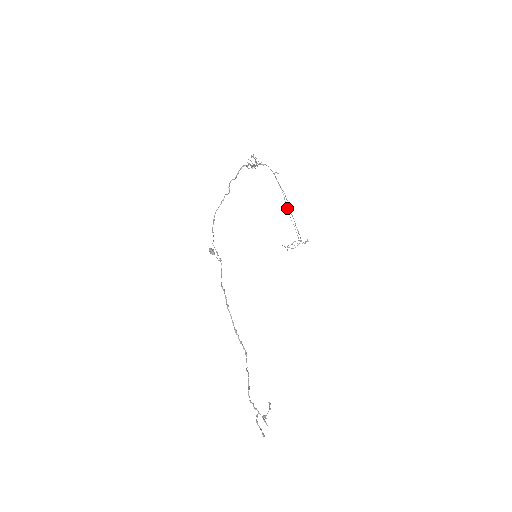
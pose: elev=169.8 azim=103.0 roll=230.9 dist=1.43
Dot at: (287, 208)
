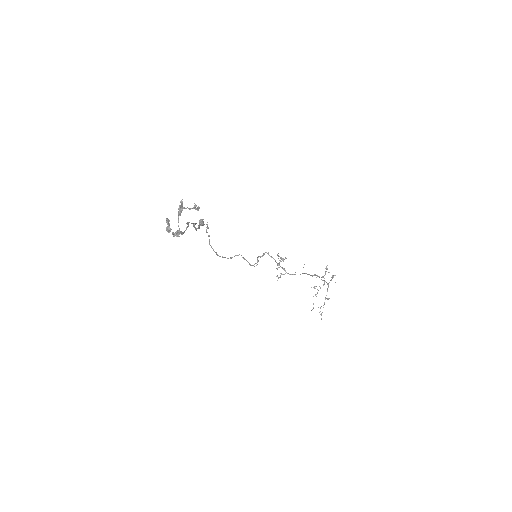
Dot at: (312, 276)
